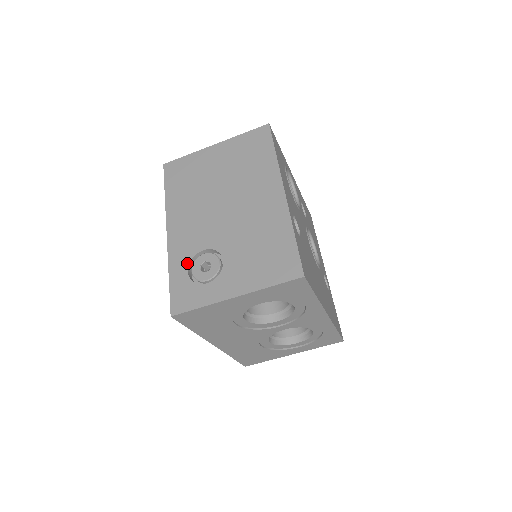
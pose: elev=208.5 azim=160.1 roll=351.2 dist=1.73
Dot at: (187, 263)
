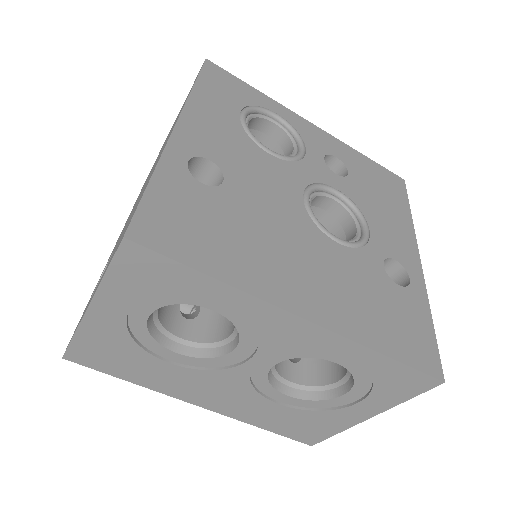
Dot at: (99, 280)
